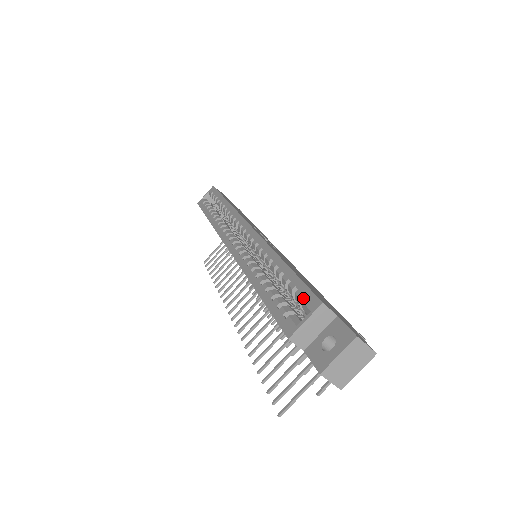
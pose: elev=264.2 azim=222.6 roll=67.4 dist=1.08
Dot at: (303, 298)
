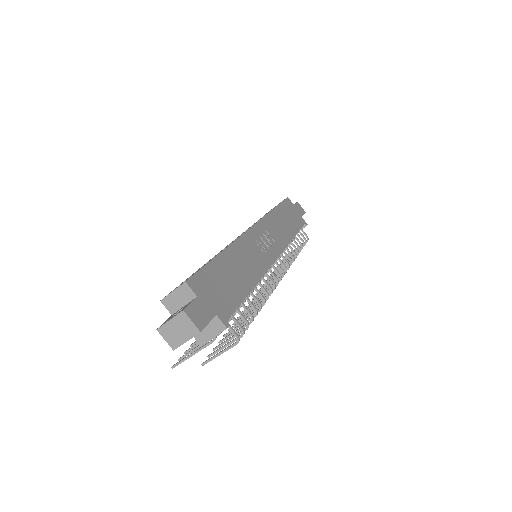
Dot at: occluded
